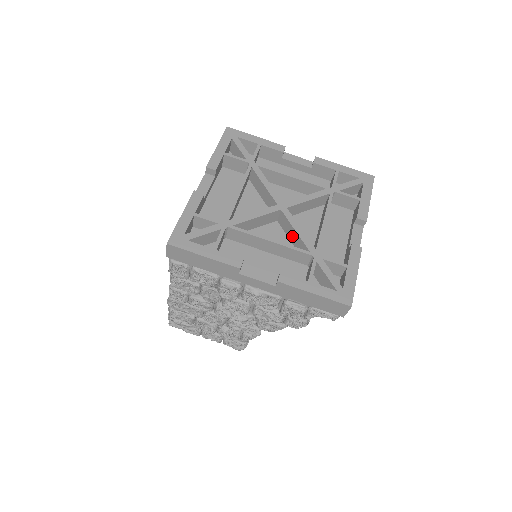
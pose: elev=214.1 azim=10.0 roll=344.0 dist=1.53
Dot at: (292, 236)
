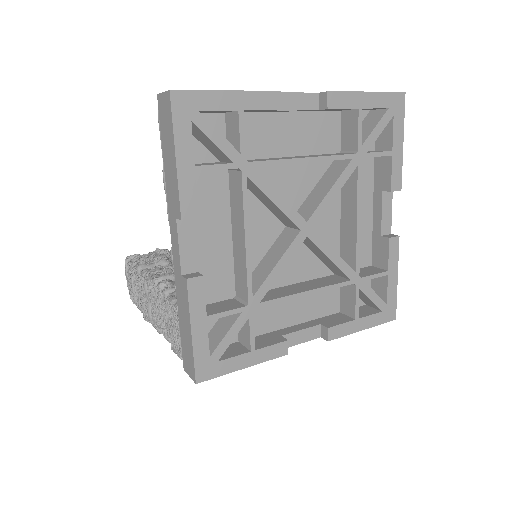
Dot at: (320, 256)
